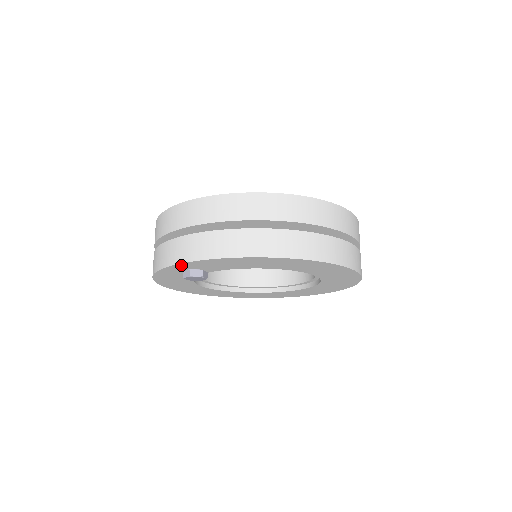
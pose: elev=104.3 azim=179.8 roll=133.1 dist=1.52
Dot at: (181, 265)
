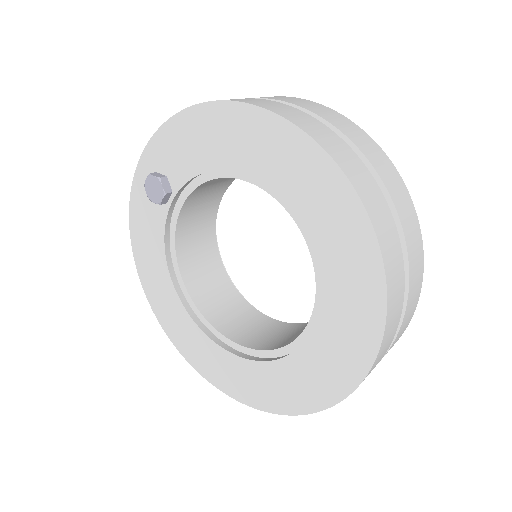
Dot at: (148, 154)
